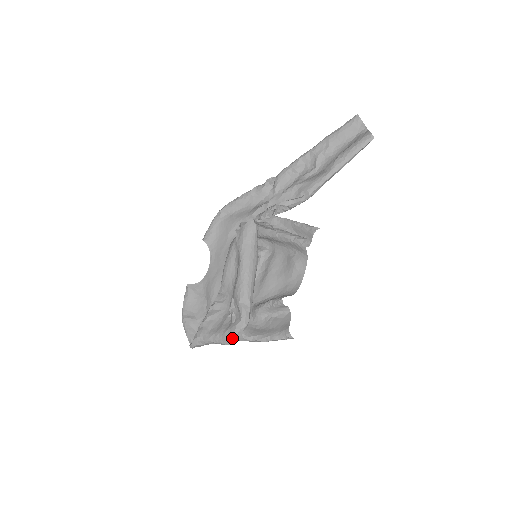
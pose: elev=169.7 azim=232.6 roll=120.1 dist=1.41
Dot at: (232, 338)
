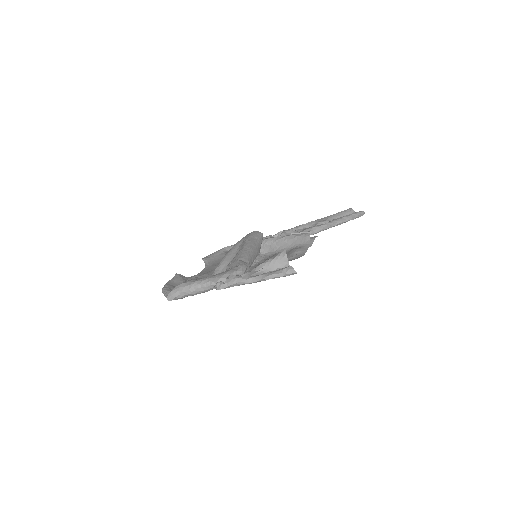
Dot at: (226, 274)
